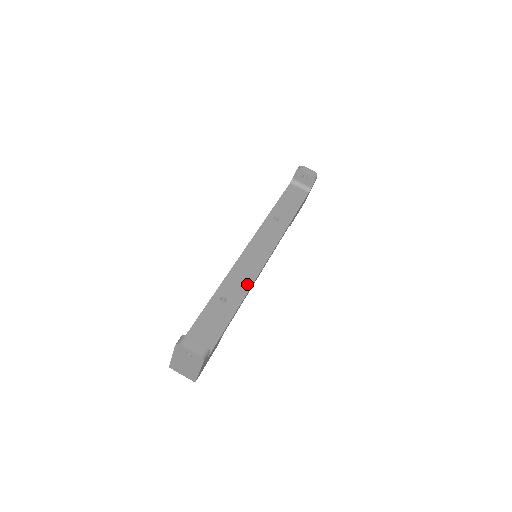
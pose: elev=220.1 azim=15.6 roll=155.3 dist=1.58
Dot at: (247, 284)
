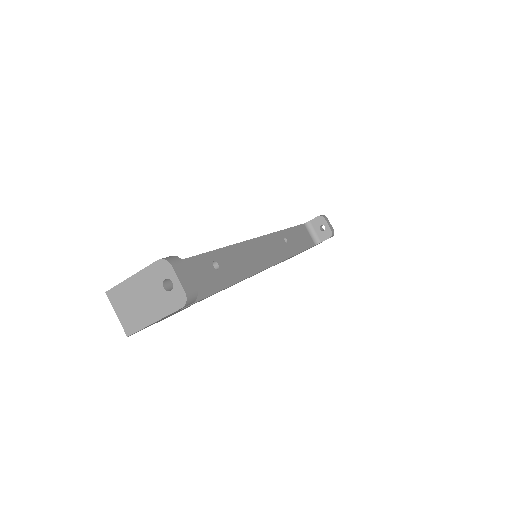
Dot at: (243, 272)
